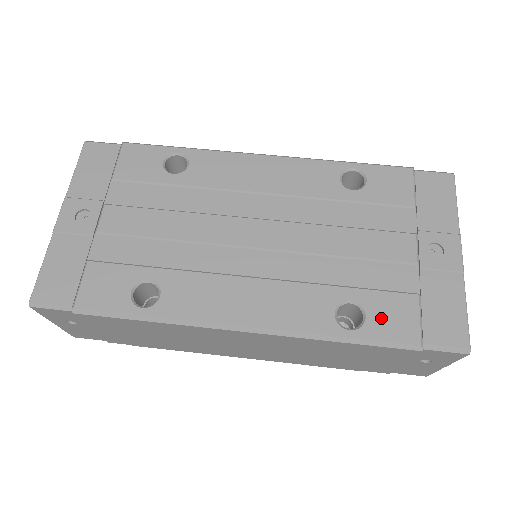
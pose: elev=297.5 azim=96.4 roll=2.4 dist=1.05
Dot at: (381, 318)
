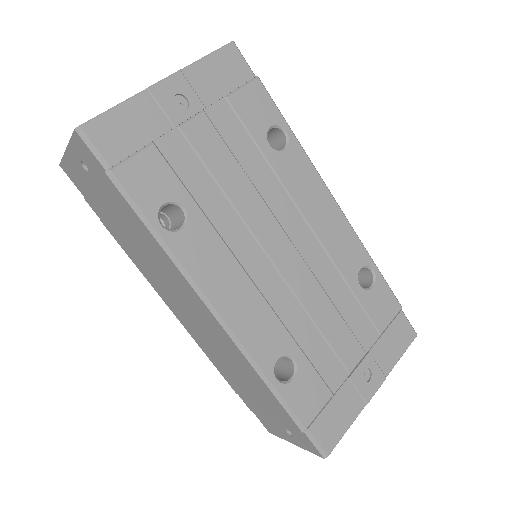
Dot at: (301, 389)
